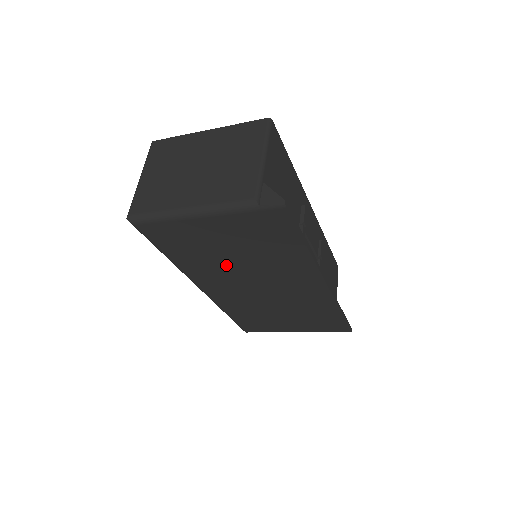
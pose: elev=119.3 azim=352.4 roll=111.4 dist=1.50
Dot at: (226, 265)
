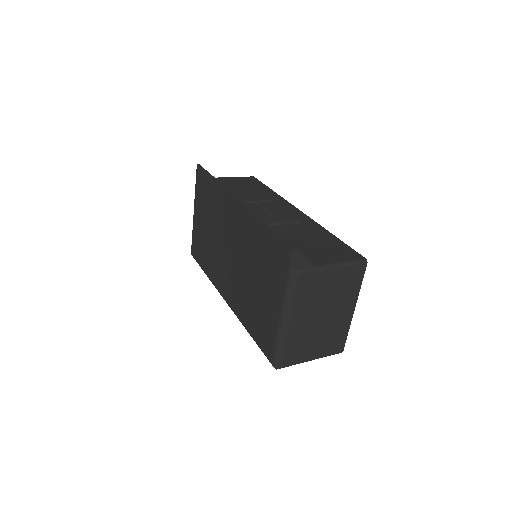
Dot at: (214, 246)
